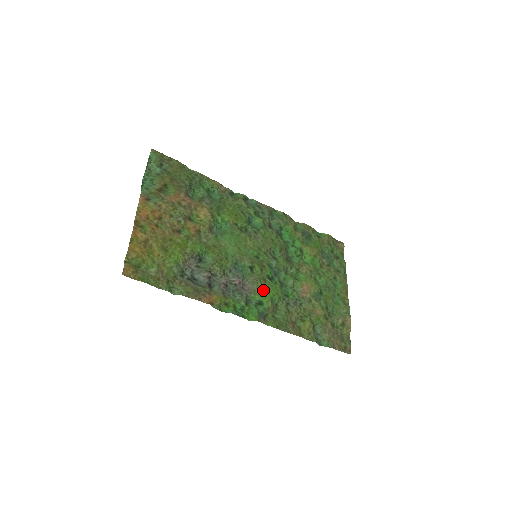
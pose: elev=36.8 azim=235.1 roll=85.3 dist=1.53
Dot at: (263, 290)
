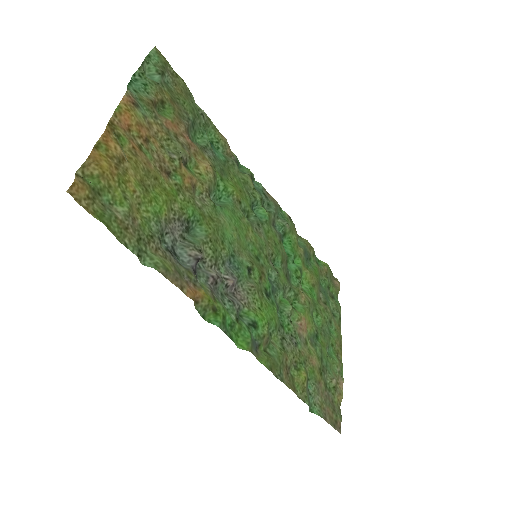
Dot at: (260, 307)
